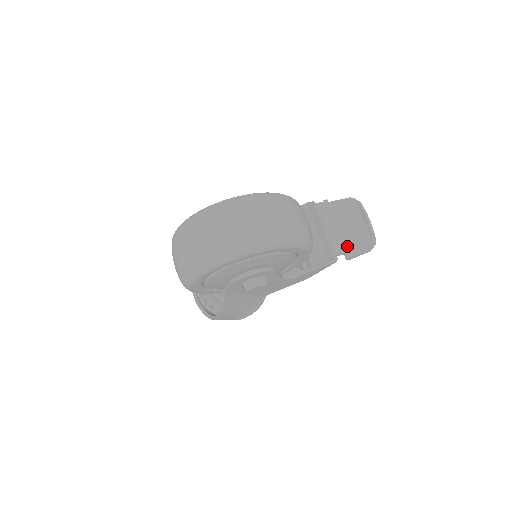
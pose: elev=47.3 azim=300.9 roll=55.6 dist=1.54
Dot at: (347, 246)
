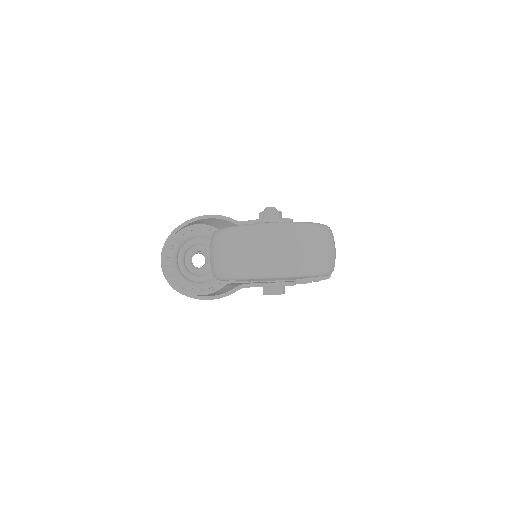
Dot at: occluded
